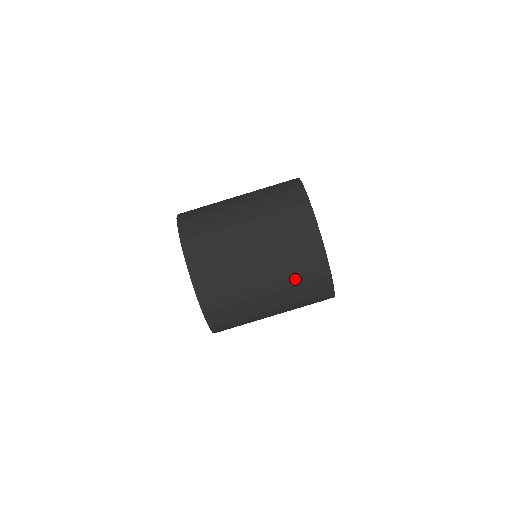
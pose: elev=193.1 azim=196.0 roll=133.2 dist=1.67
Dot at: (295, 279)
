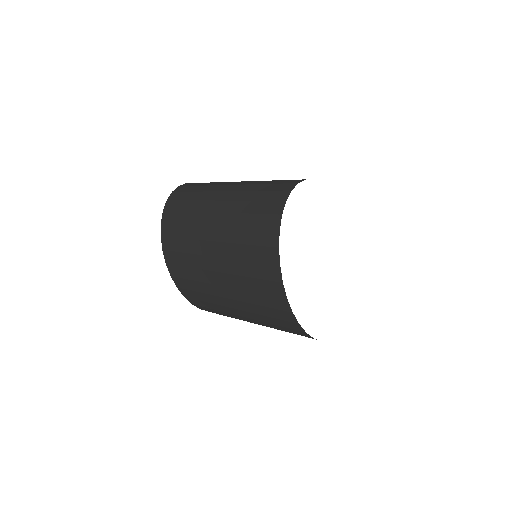
Dot at: (266, 319)
